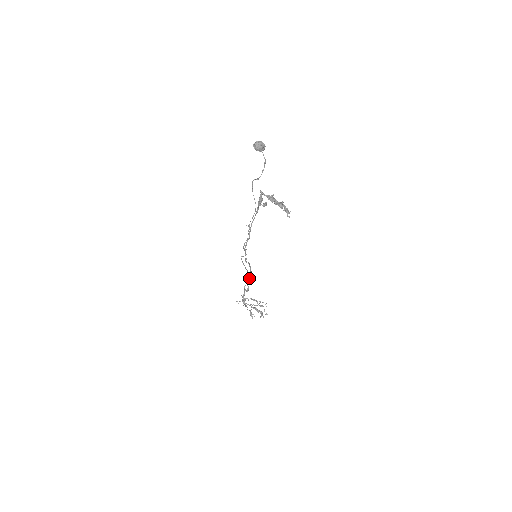
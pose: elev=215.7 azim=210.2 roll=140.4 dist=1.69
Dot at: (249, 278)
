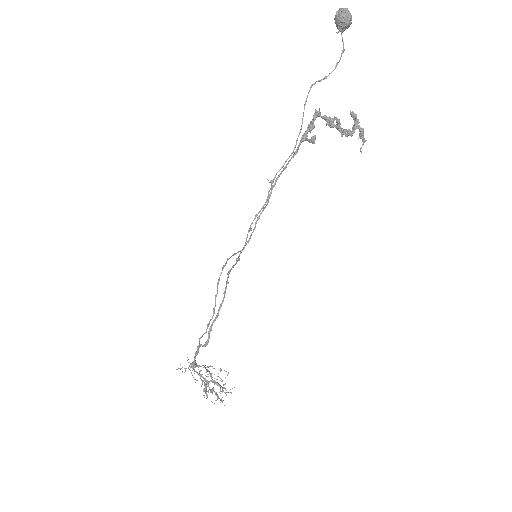
Dot at: (213, 320)
